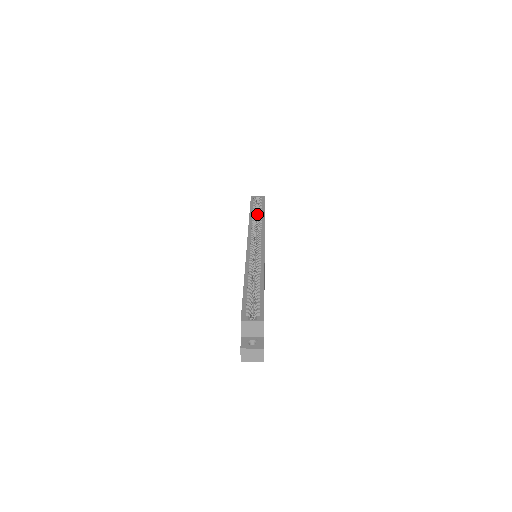
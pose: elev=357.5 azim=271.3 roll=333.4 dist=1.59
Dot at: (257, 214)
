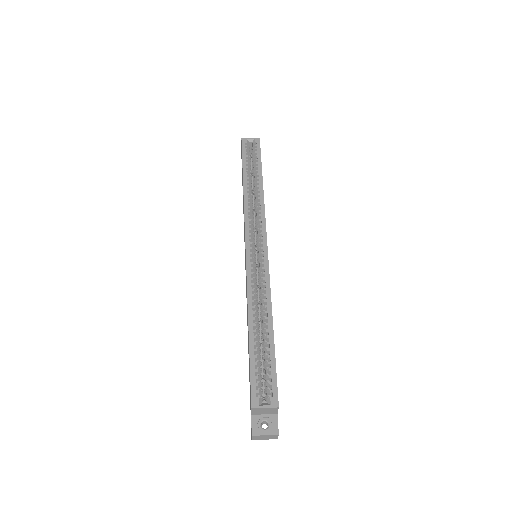
Dot at: occluded
